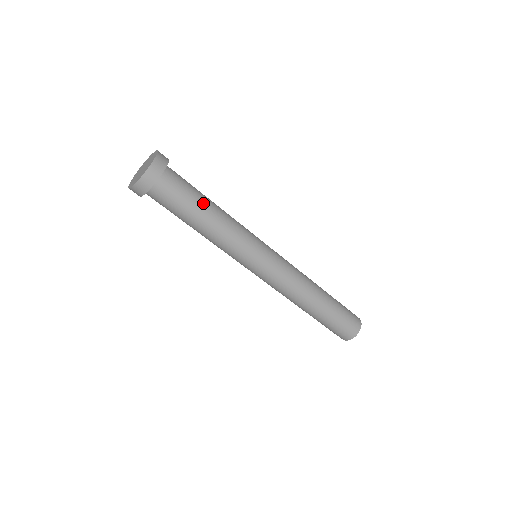
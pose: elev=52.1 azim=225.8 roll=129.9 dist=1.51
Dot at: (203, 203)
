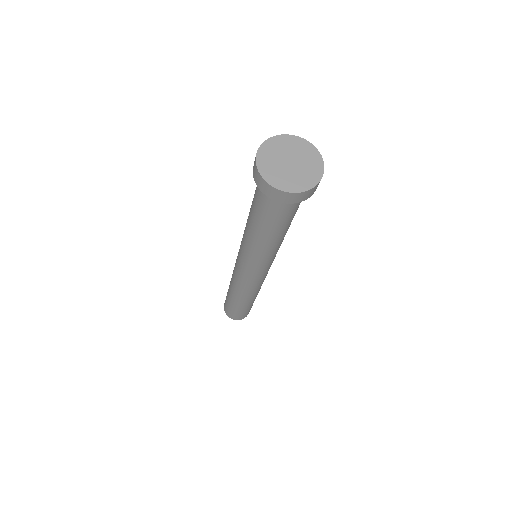
Dot at: occluded
